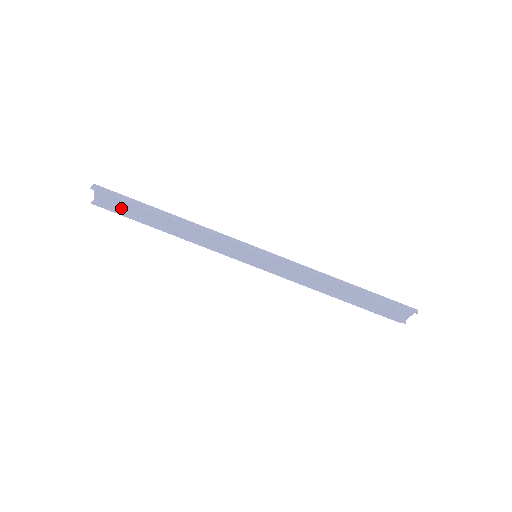
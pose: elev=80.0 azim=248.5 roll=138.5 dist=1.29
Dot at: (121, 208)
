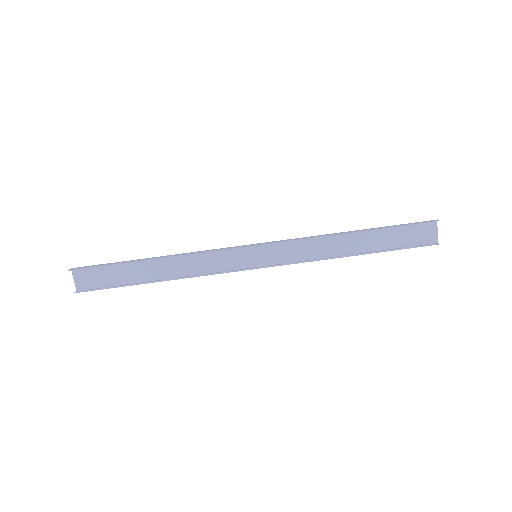
Dot at: (106, 285)
